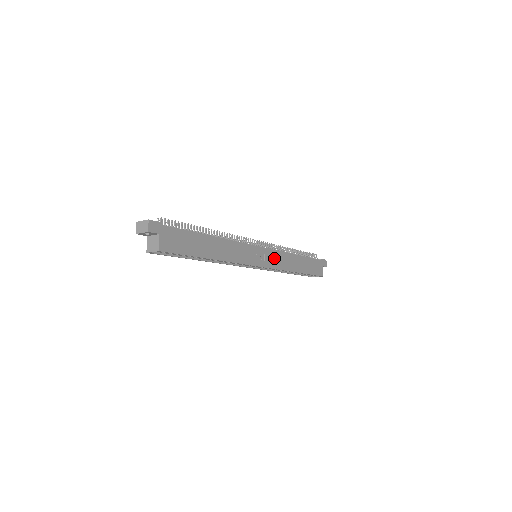
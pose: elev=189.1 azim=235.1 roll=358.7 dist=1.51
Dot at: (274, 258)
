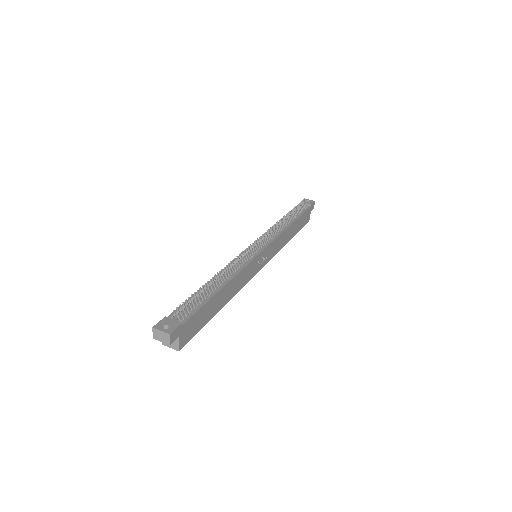
Dot at: (272, 248)
